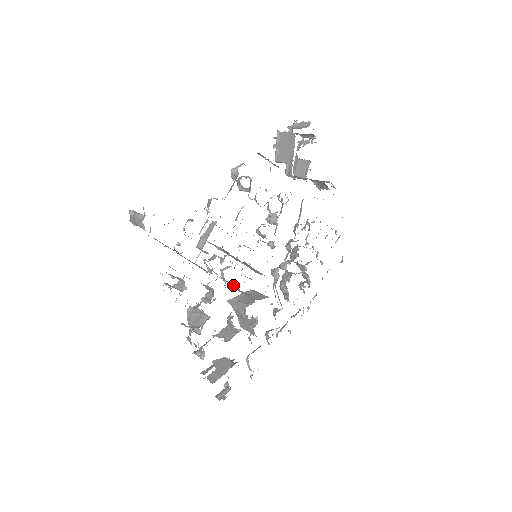
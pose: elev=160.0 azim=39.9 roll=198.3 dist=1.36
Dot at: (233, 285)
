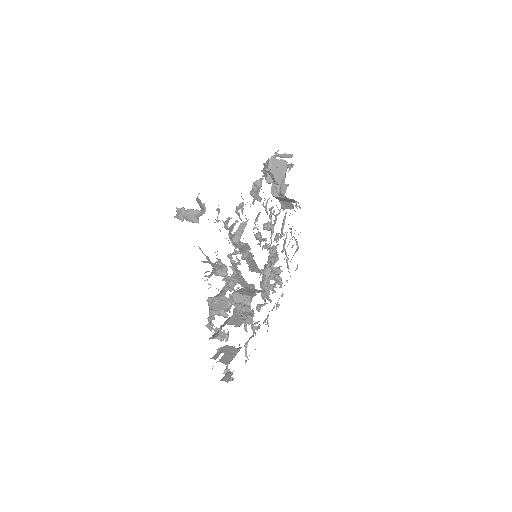
Dot at: (242, 279)
